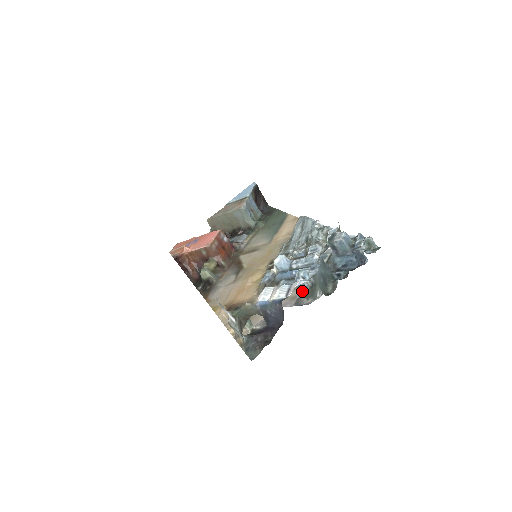
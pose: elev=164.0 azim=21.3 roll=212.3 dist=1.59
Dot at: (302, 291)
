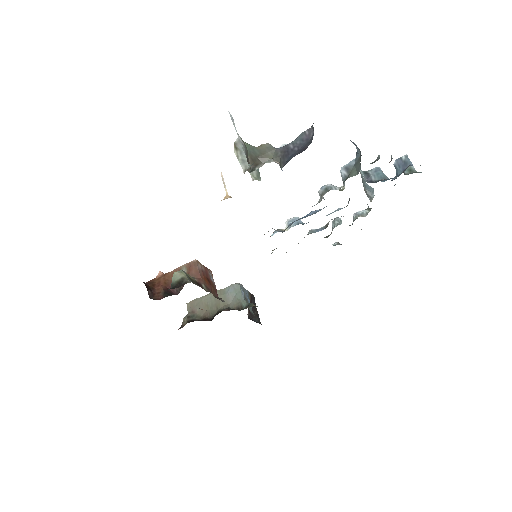
Dot at: (329, 190)
